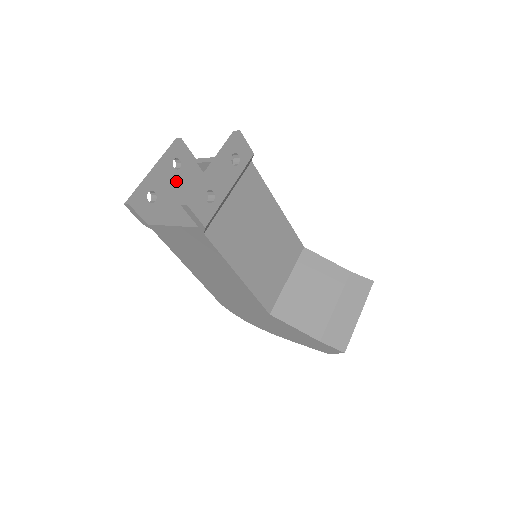
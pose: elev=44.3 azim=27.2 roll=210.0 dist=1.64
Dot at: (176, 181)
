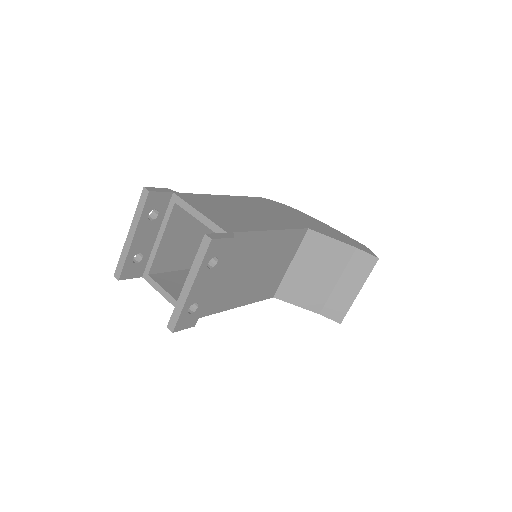
Dot at: (158, 227)
